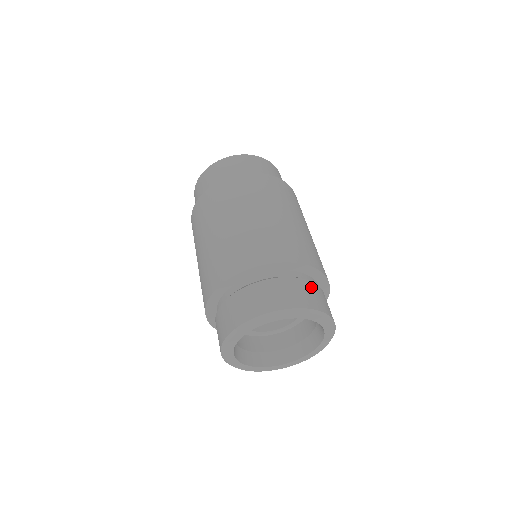
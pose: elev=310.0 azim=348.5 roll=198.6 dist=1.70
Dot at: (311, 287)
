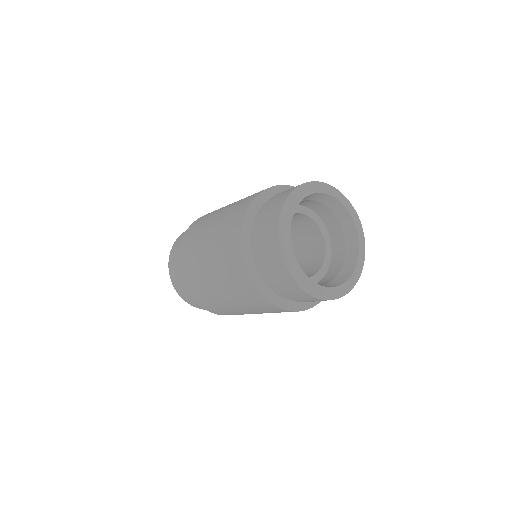
Dot at: occluded
